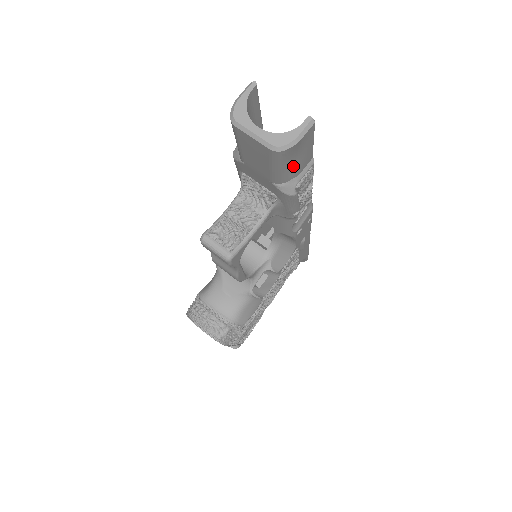
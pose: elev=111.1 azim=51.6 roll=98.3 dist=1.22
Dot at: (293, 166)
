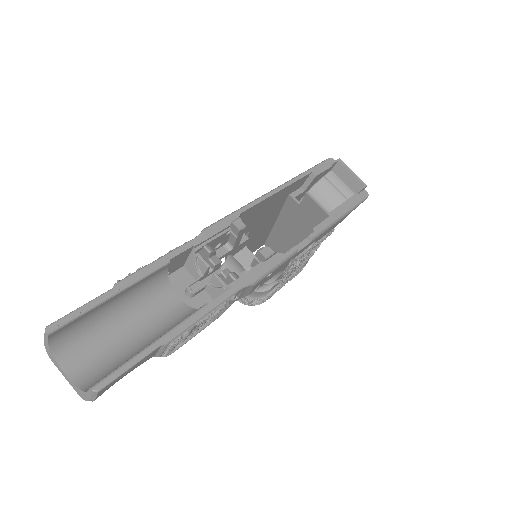
Dot at: occluded
